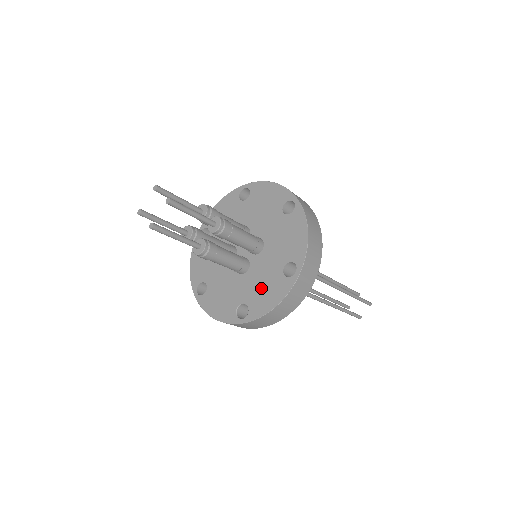
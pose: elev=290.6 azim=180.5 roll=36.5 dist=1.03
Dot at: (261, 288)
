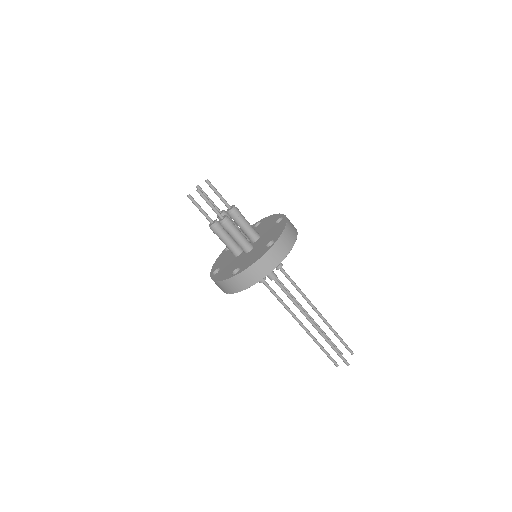
Dot at: (227, 269)
